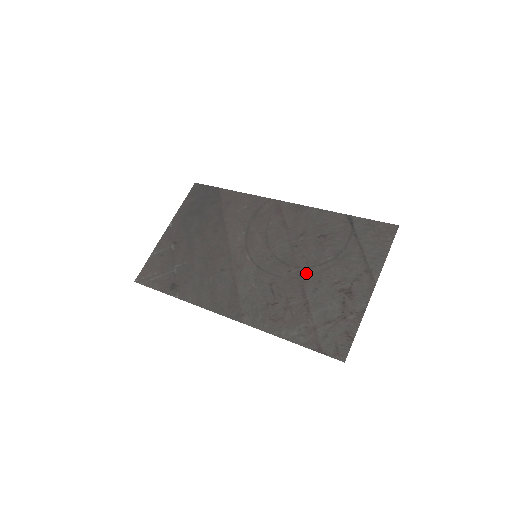
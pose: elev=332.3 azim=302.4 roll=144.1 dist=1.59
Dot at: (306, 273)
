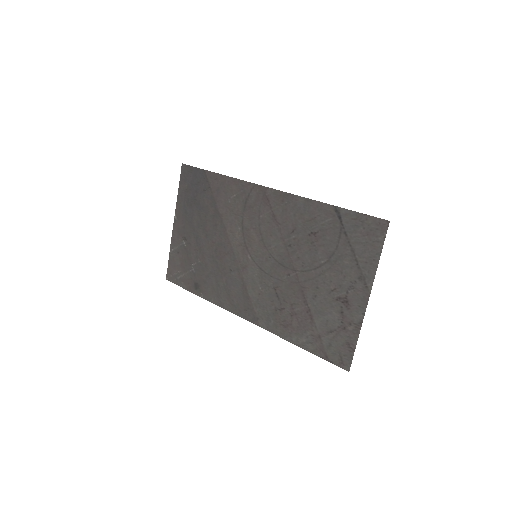
Dot at: (303, 278)
